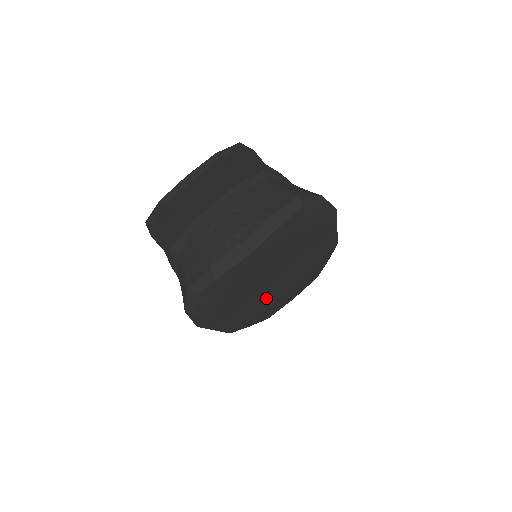
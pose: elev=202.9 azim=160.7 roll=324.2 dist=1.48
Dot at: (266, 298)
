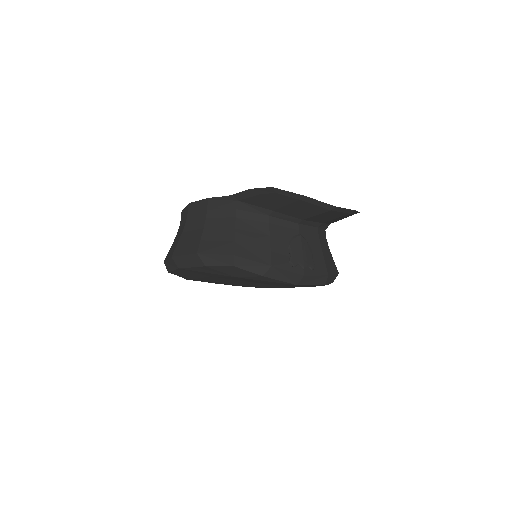
Dot at: (221, 280)
